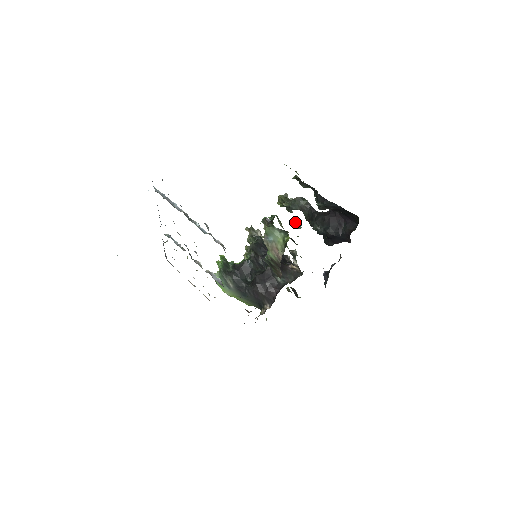
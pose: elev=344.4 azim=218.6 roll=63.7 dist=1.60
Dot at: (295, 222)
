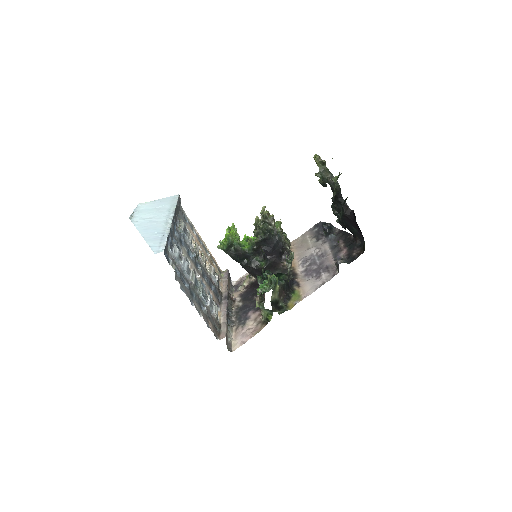
Dot at: (322, 181)
